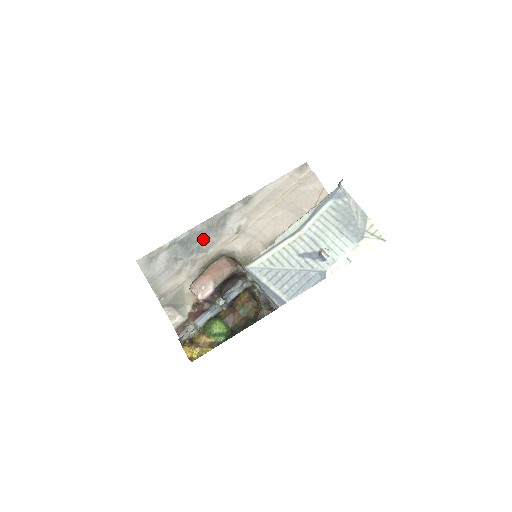
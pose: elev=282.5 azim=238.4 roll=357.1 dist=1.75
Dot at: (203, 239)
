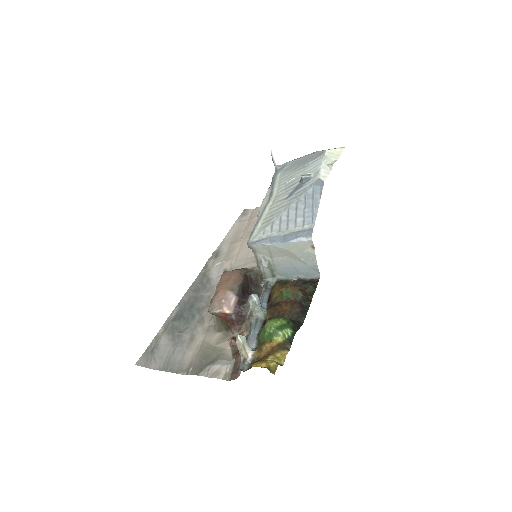
Dot at: (197, 301)
